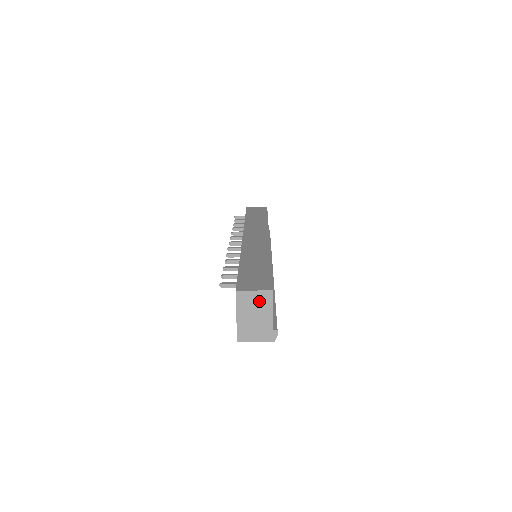
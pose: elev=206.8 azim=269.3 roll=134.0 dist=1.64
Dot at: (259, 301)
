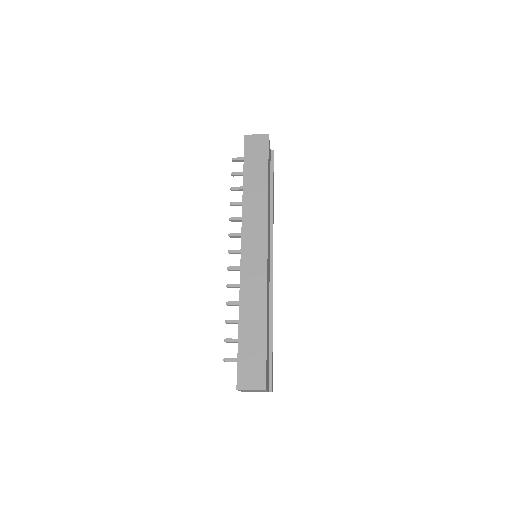
Dot at: (256, 390)
